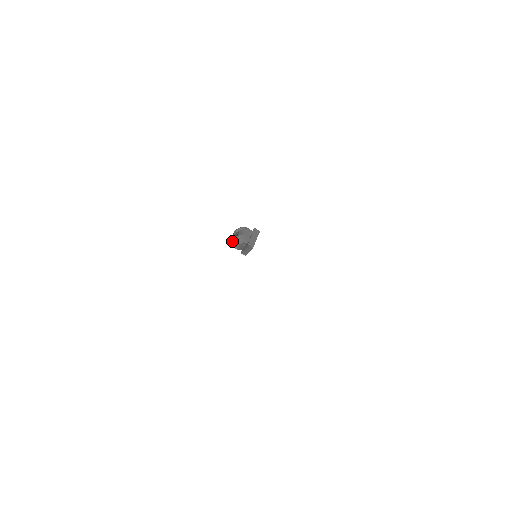
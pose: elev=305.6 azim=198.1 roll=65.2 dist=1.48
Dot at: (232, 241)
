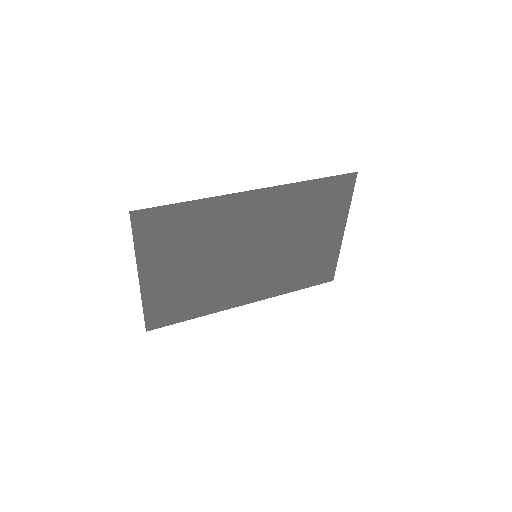
Dot at: occluded
